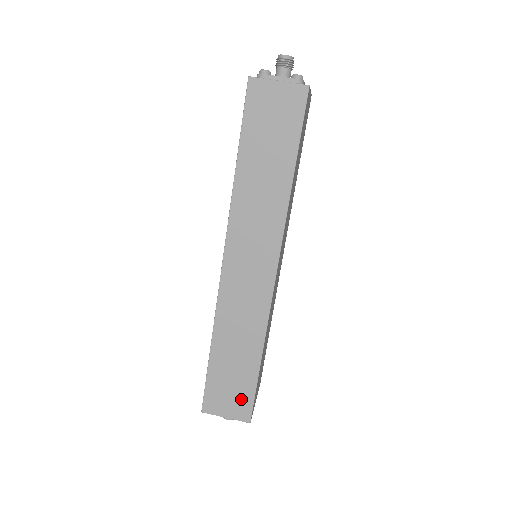
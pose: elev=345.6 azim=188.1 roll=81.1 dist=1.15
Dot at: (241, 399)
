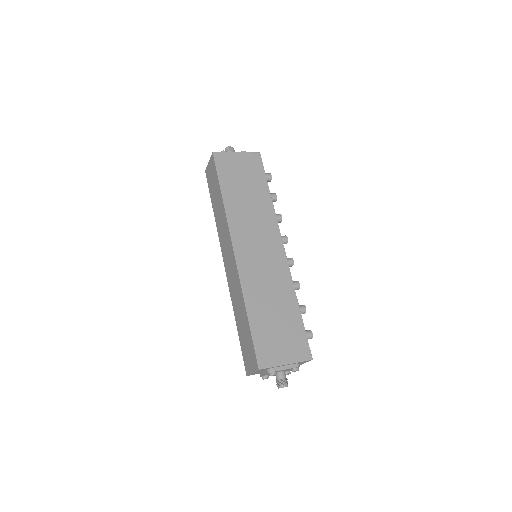
Dot at: (251, 352)
